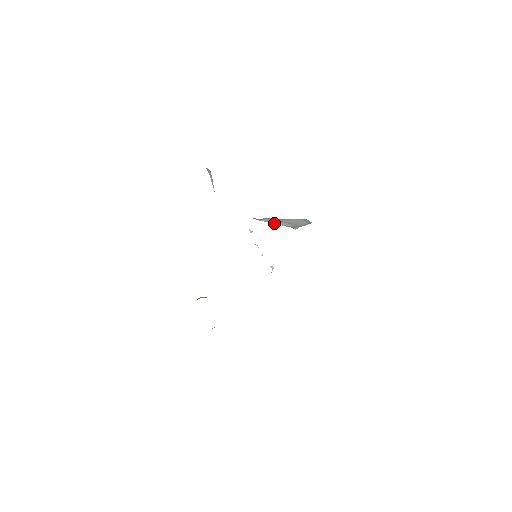
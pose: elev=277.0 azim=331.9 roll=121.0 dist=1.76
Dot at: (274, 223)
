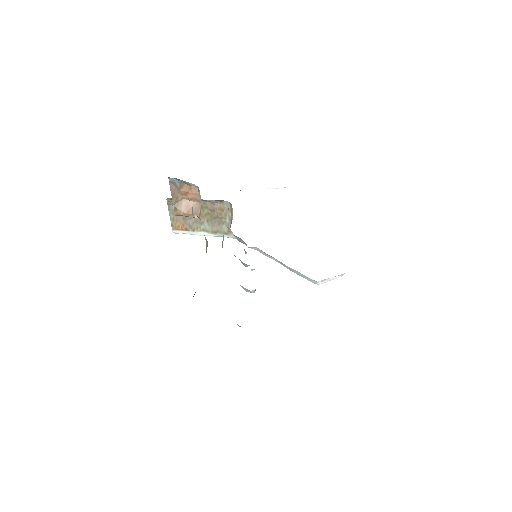
Dot at: occluded
